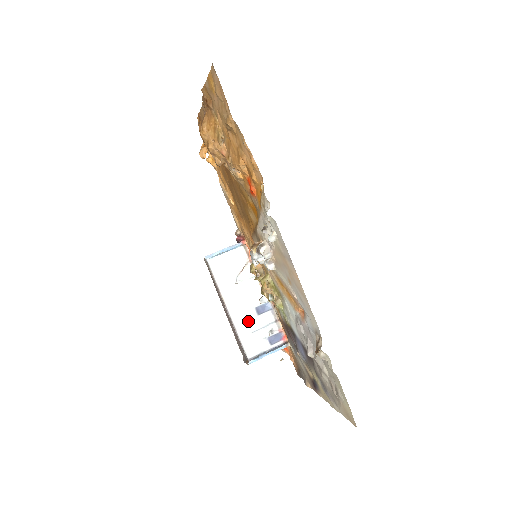
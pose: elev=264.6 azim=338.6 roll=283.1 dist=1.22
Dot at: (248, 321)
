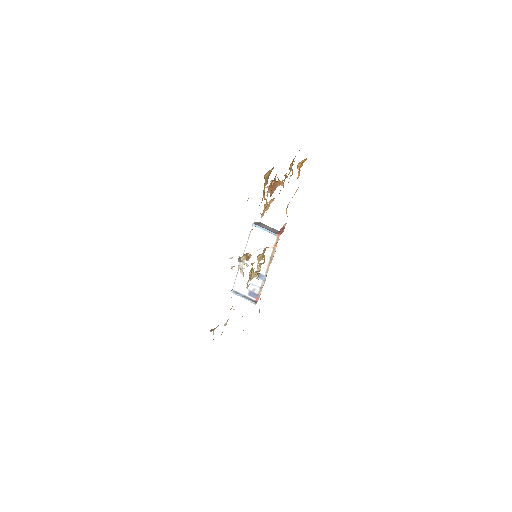
Dot at: (248, 274)
